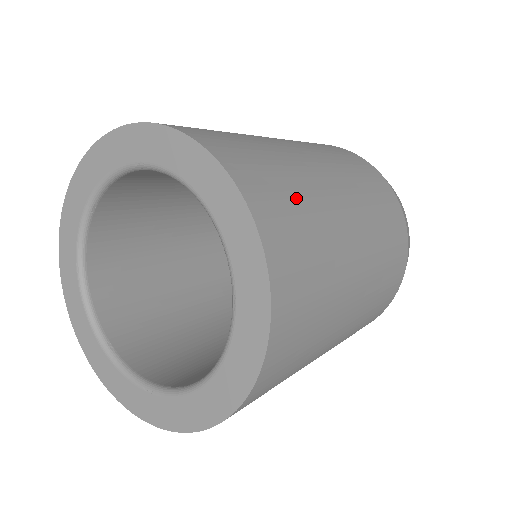
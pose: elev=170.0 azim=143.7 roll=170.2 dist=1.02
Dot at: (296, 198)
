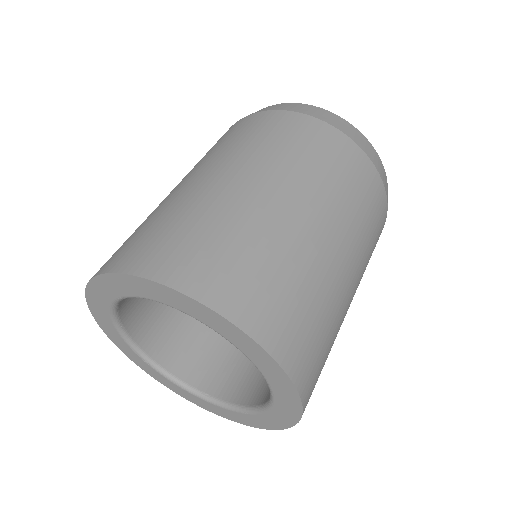
Dot at: (236, 248)
